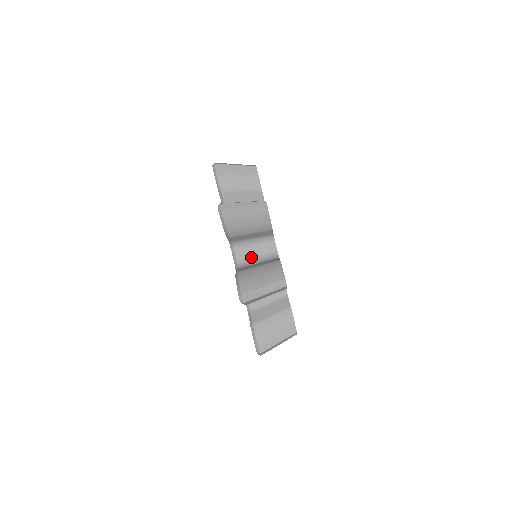
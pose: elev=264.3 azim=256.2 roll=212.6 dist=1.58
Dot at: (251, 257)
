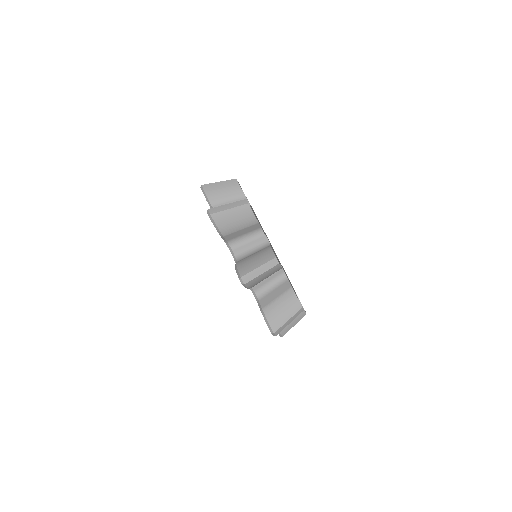
Dot at: (265, 284)
